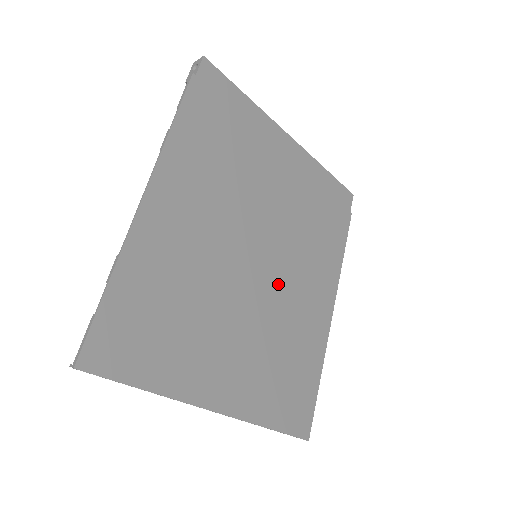
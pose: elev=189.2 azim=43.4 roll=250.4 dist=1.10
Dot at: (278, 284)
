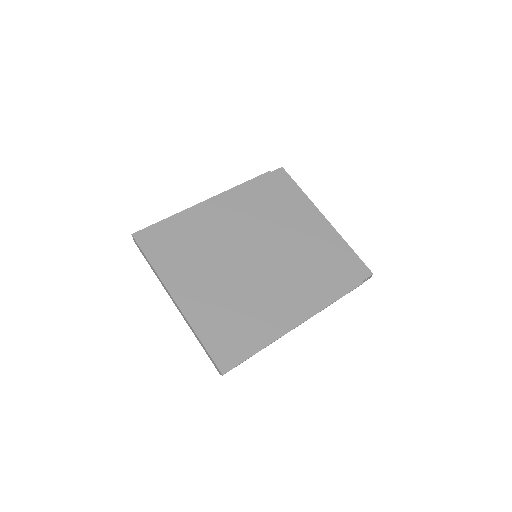
Dot at: (262, 277)
